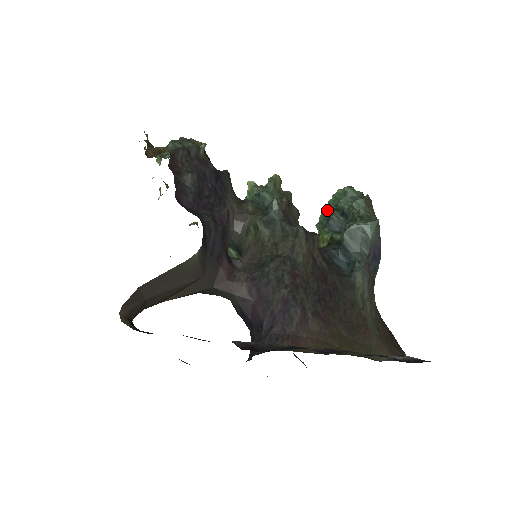
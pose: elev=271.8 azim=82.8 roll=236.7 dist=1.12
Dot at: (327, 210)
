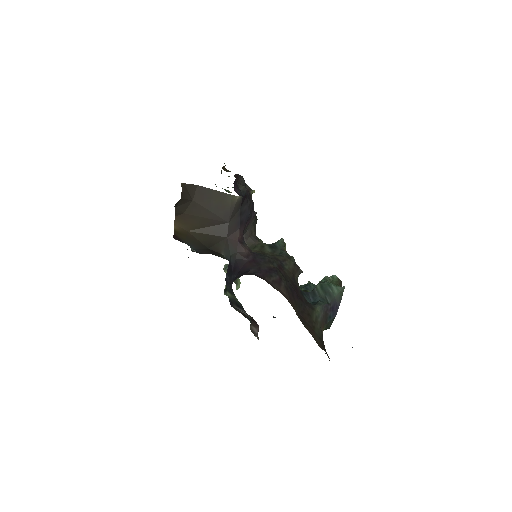
Dot at: occluded
